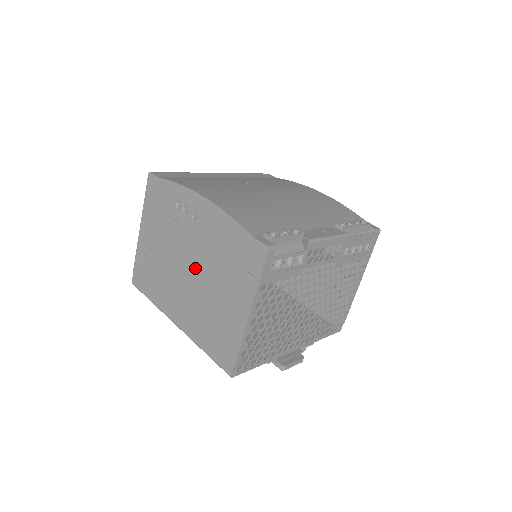
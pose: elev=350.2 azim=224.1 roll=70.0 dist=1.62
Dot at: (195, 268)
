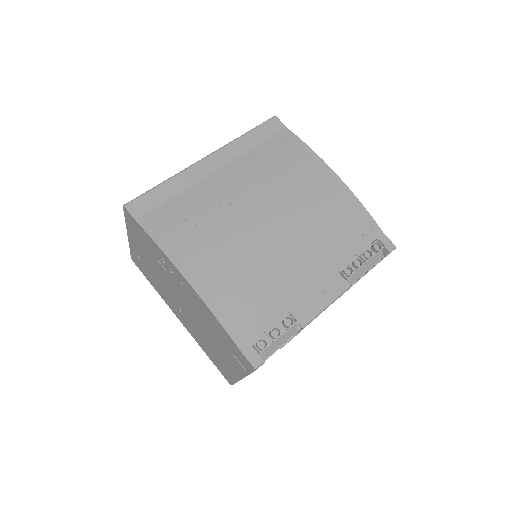
Dot at: (190, 312)
